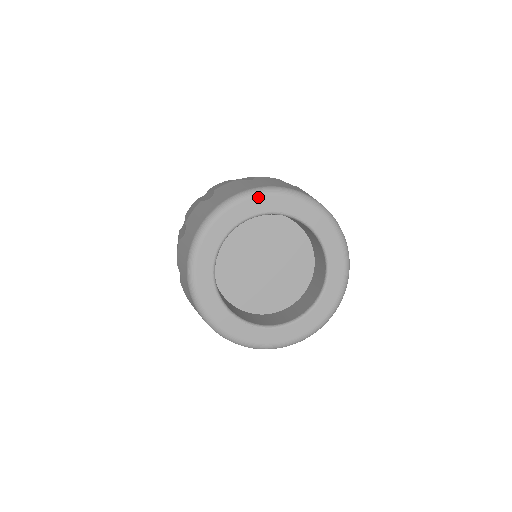
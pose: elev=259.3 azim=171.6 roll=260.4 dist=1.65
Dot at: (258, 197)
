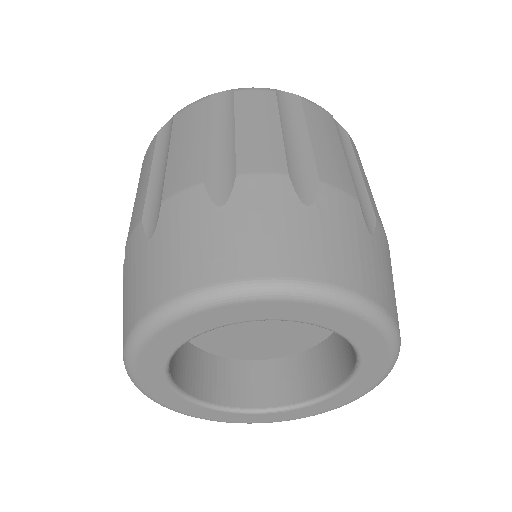
Dot at: (161, 331)
